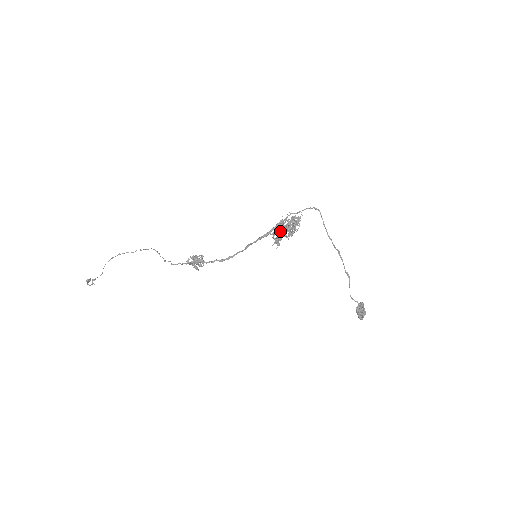
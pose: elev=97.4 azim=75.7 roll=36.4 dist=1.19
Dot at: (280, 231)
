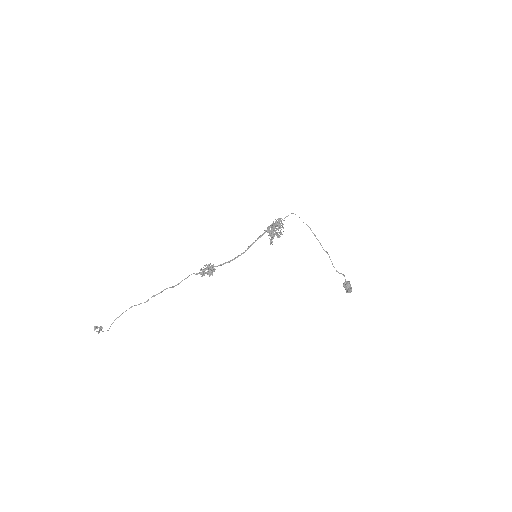
Dot at: (271, 228)
